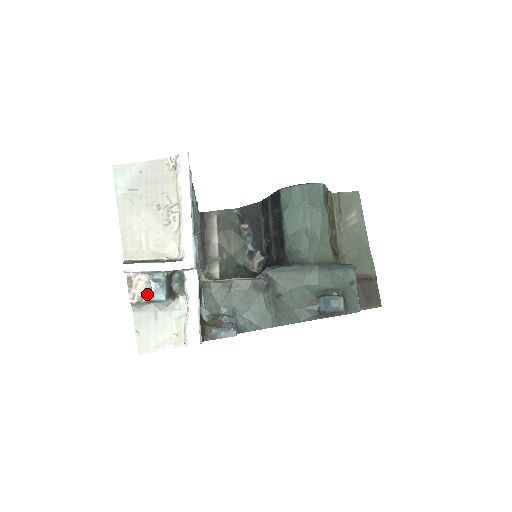
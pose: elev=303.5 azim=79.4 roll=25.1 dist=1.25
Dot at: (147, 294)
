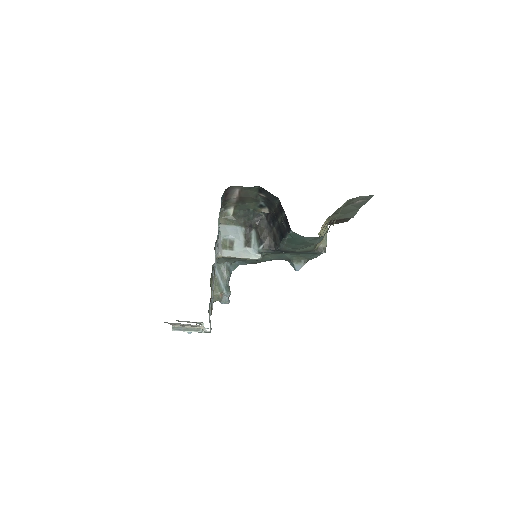
Dot at: occluded
